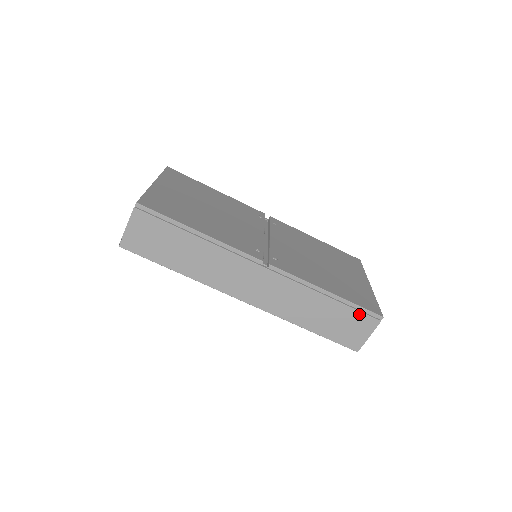
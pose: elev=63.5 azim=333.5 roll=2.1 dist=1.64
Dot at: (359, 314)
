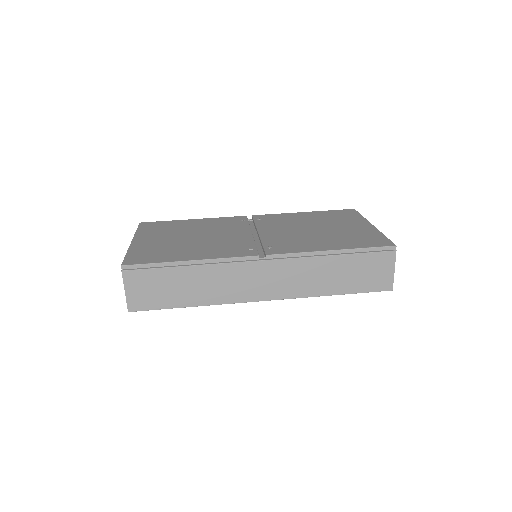
Dot at: (372, 255)
